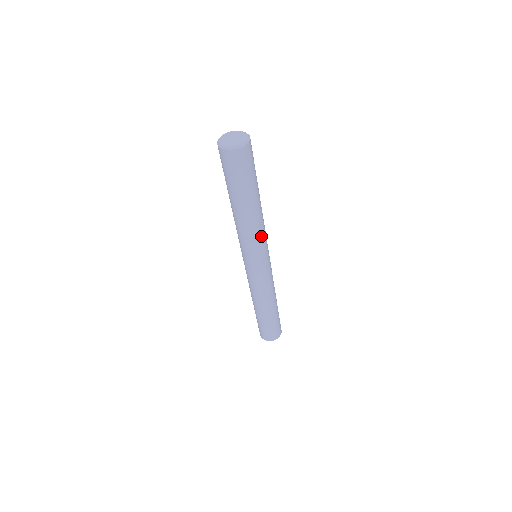
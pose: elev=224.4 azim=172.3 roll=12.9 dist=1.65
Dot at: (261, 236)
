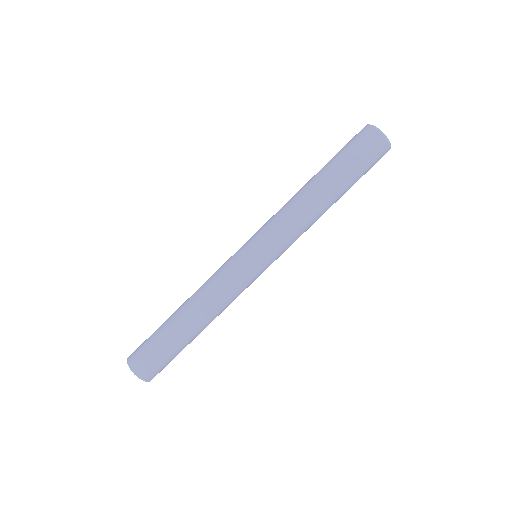
Dot at: (298, 237)
